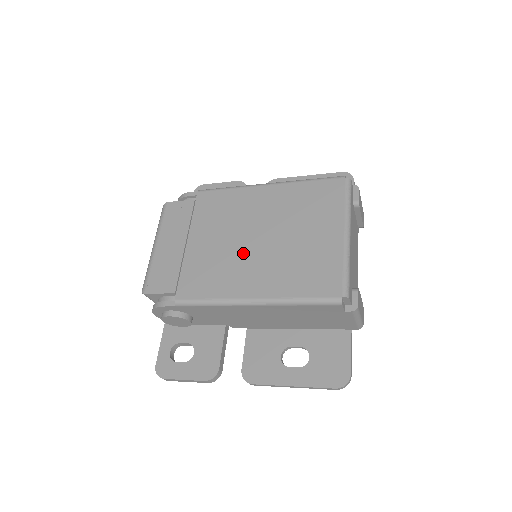
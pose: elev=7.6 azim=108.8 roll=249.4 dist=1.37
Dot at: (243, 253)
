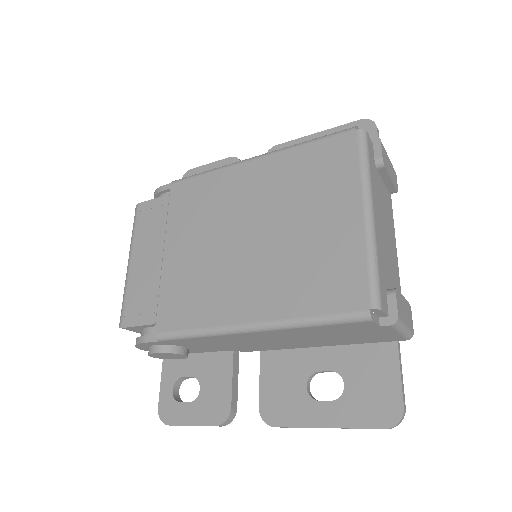
Dot at: (231, 259)
